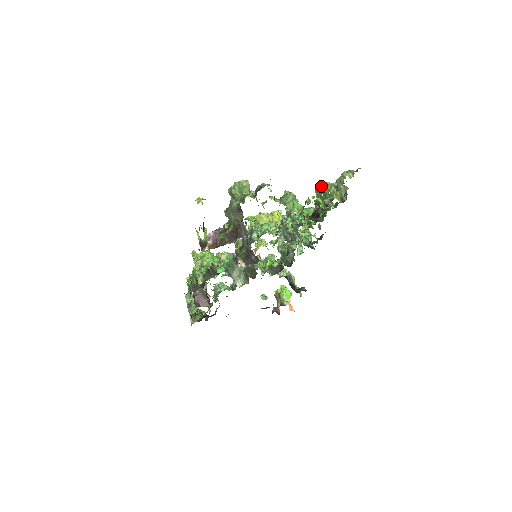
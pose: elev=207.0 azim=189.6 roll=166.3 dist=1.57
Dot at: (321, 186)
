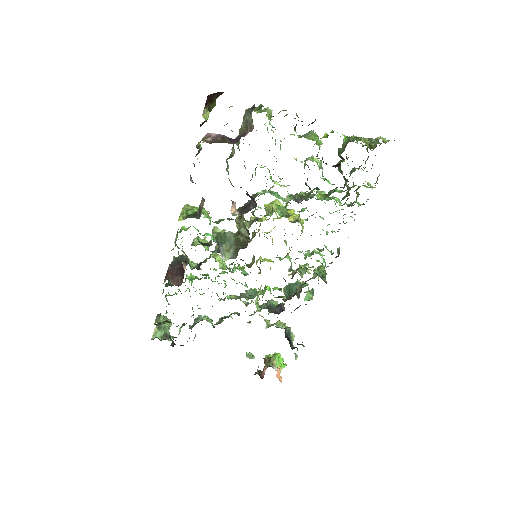
Dot at: occluded
